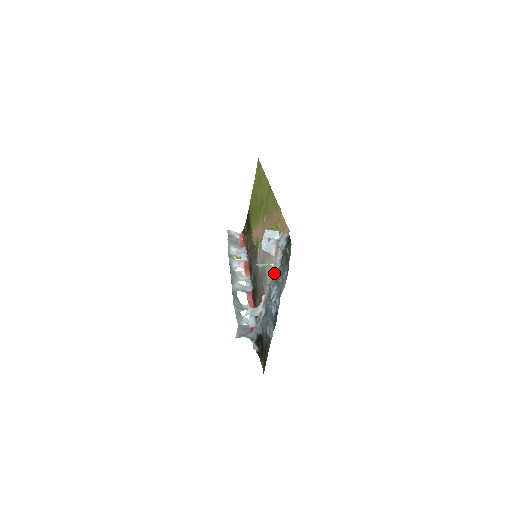
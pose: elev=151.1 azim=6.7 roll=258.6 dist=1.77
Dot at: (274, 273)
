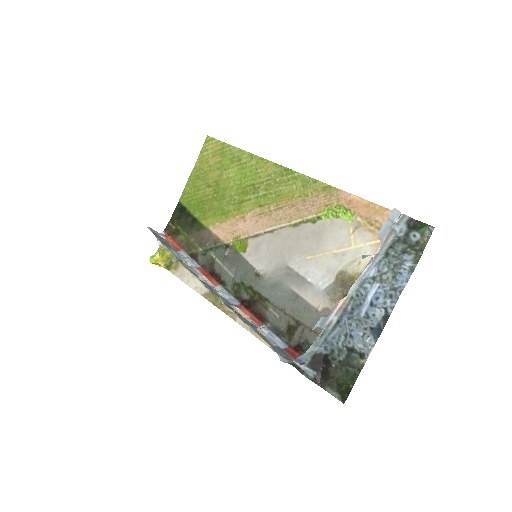
Dot at: (371, 267)
